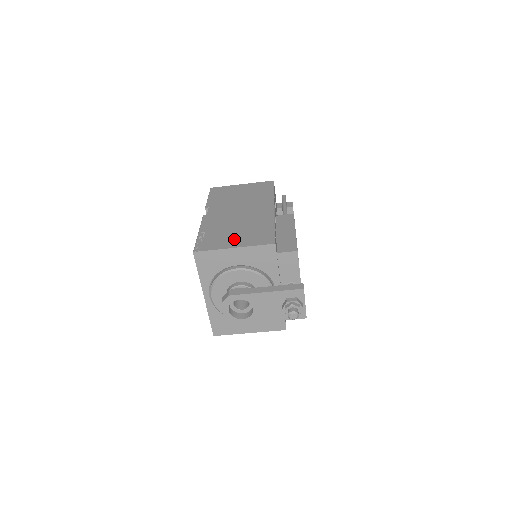
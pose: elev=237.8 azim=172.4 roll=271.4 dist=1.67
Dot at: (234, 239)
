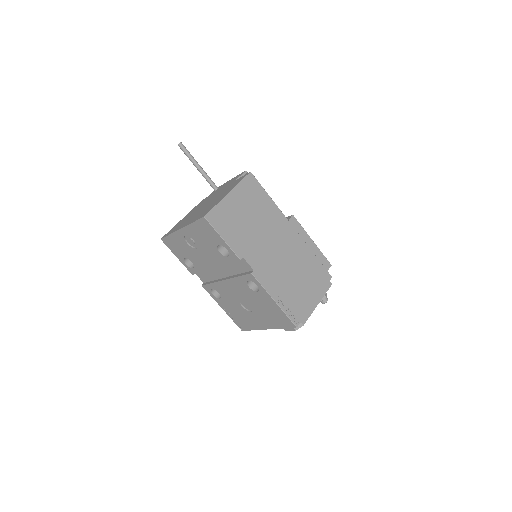
Dot at: (307, 291)
